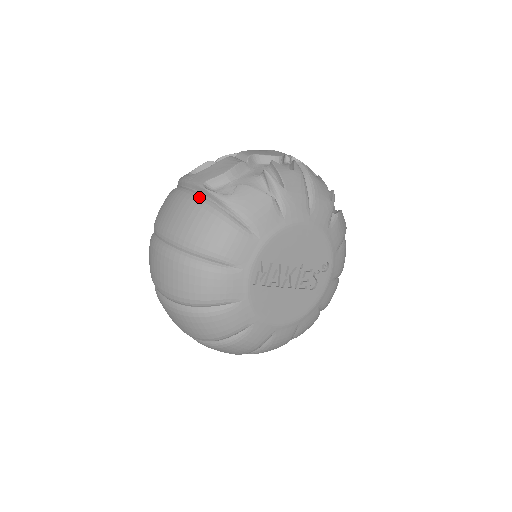
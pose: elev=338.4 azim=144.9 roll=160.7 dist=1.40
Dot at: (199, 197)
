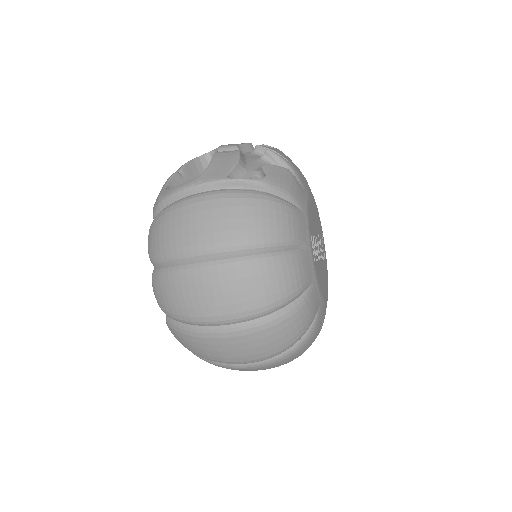
Dot at: (233, 191)
